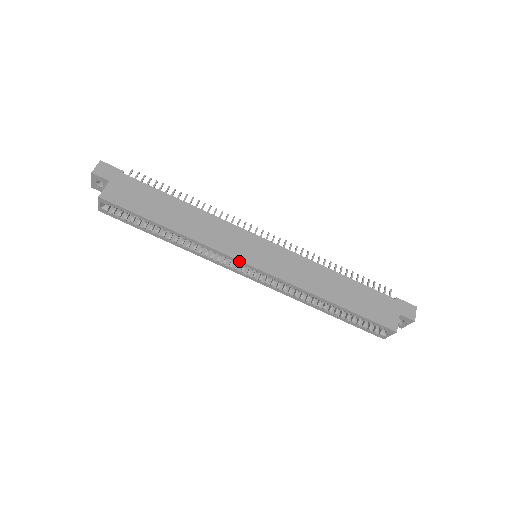
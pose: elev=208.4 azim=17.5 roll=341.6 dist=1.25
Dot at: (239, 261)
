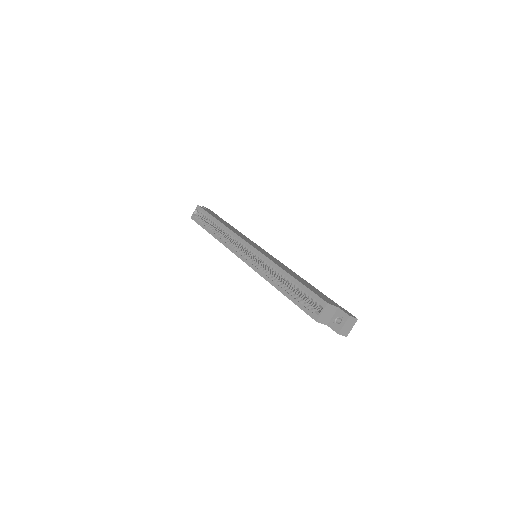
Dot at: (244, 241)
